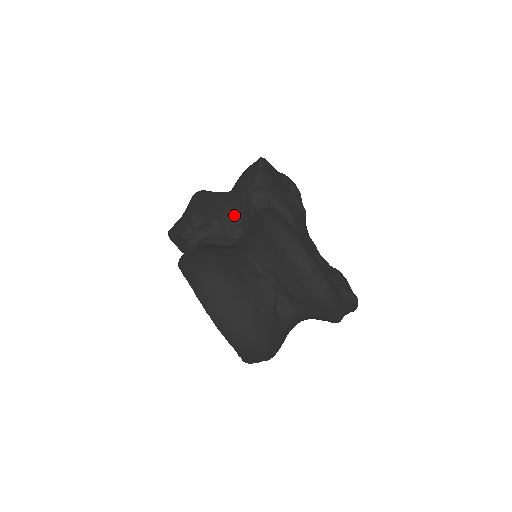
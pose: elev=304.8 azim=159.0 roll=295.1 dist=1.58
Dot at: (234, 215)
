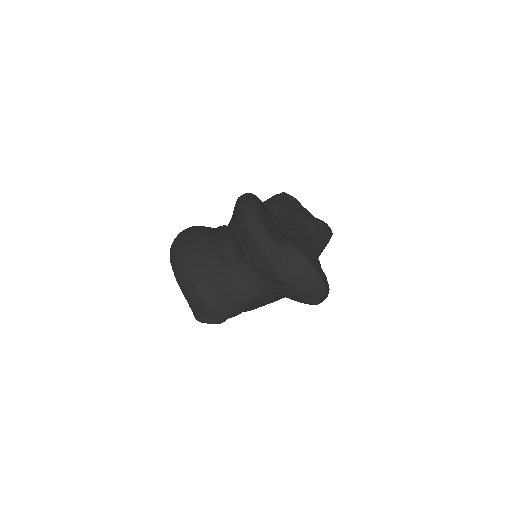
Dot at: occluded
